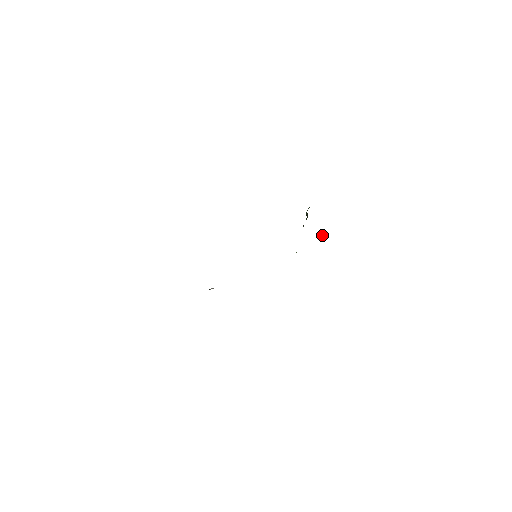
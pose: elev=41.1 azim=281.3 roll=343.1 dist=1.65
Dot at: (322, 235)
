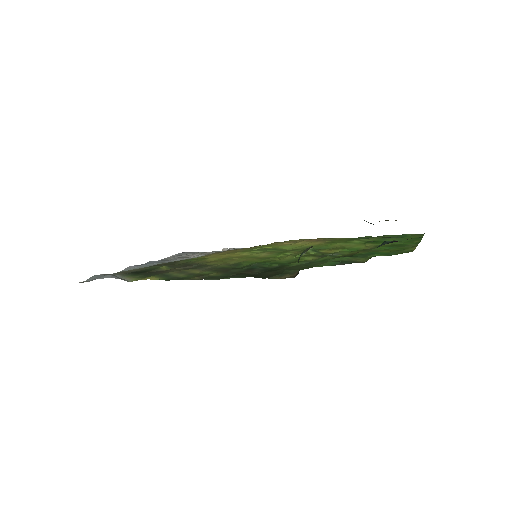
Dot at: (335, 260)
